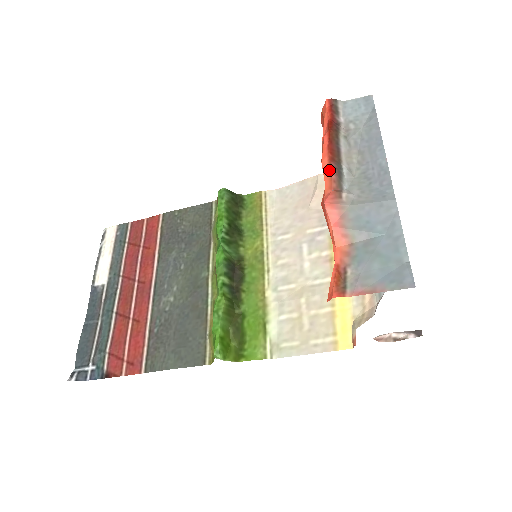
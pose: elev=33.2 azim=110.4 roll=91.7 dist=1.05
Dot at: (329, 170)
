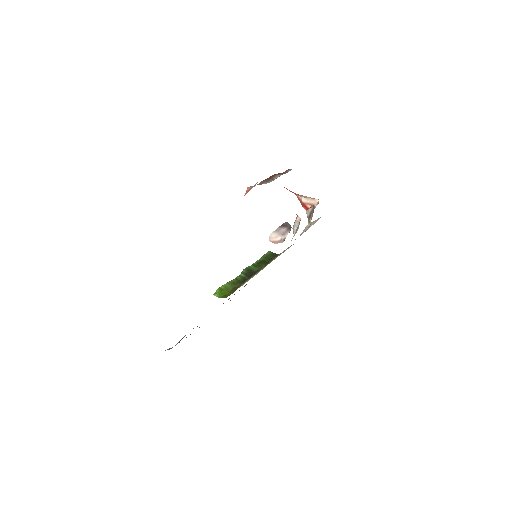
Dot at: occluded
